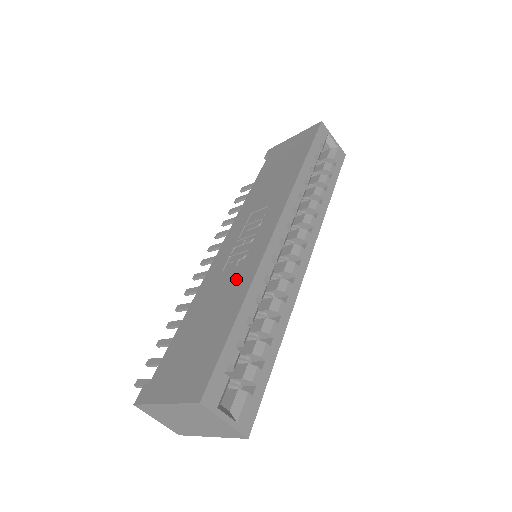
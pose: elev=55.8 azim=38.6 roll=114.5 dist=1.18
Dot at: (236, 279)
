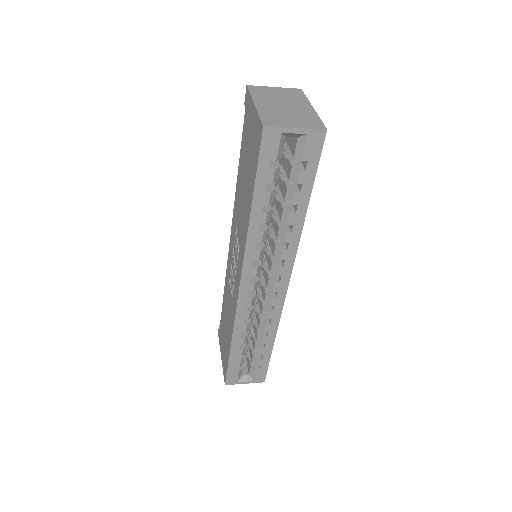
Dot at: (230, 310)
